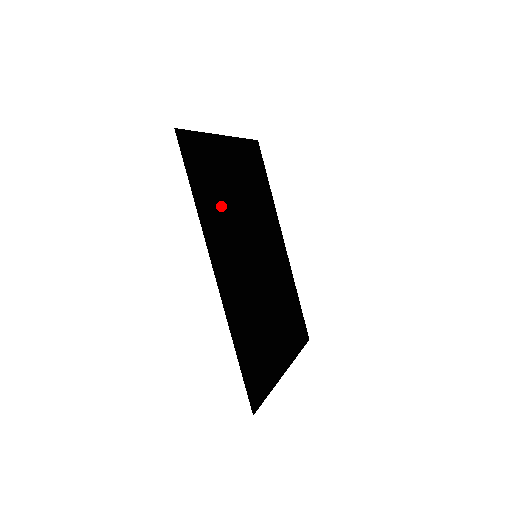
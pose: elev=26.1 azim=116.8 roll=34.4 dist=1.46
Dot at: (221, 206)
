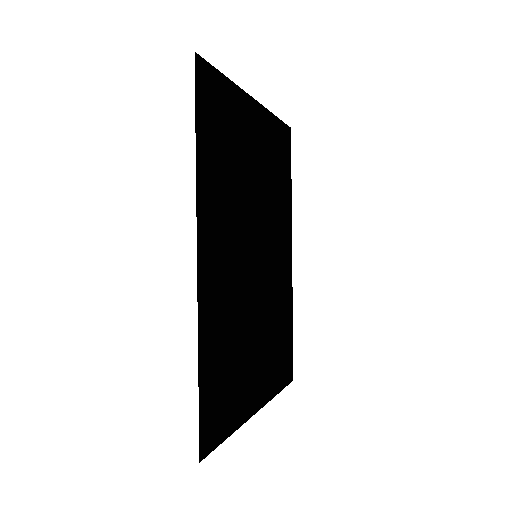
Dot at: (229, 176)
